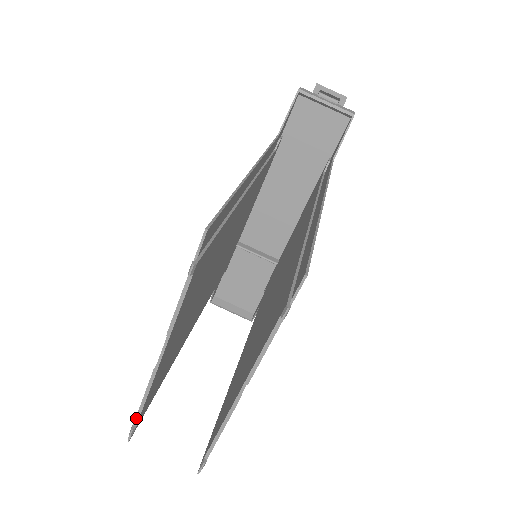
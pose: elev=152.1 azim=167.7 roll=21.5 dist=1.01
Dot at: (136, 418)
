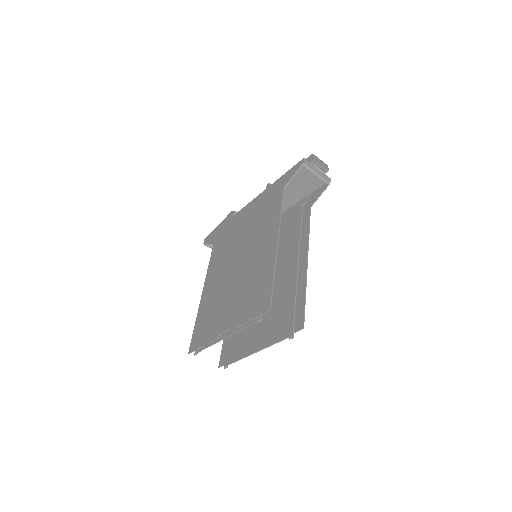
Dot at: (198, 349)
